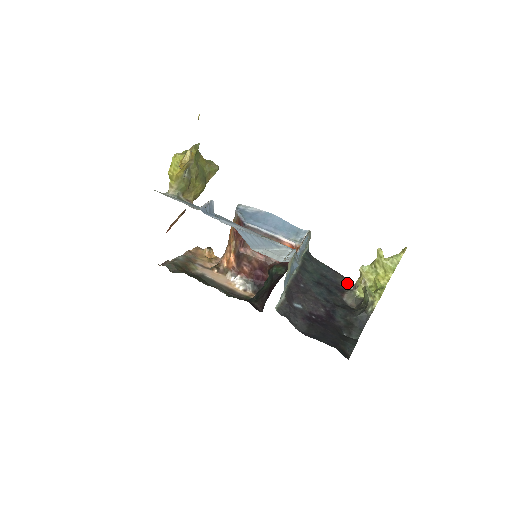
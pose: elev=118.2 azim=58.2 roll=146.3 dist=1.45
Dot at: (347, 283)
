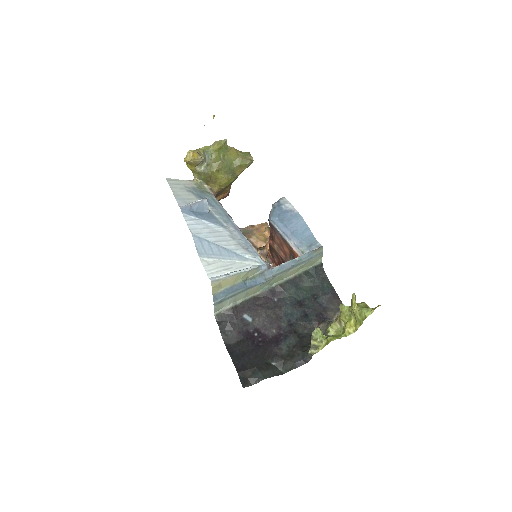
Dot at: (337, 313)
